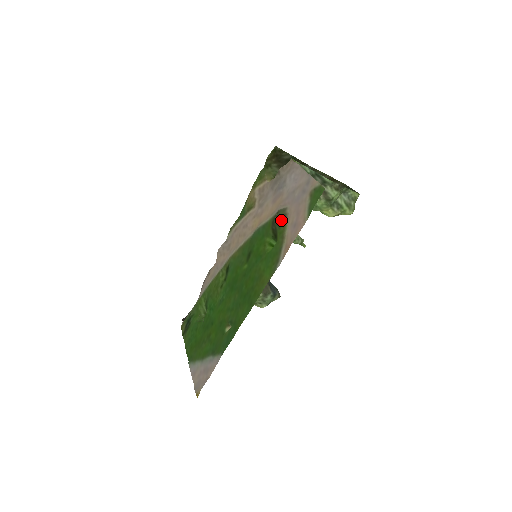
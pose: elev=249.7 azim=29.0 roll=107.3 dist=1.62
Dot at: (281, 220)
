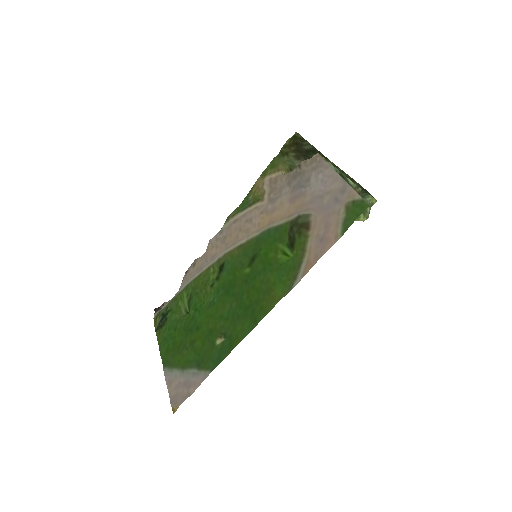
Dot at: (303, 228)
